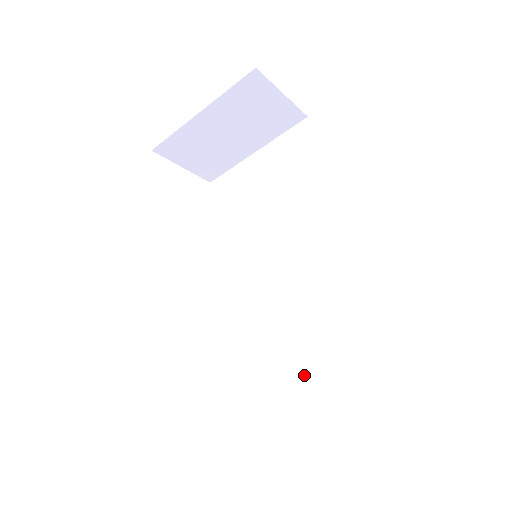
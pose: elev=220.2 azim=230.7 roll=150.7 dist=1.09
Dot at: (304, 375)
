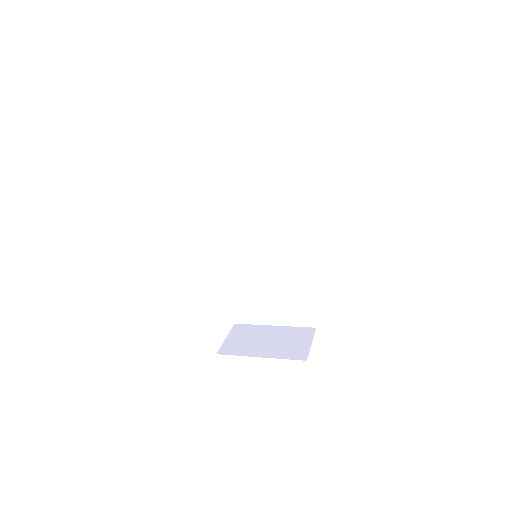
Dot at: (268, 303)
